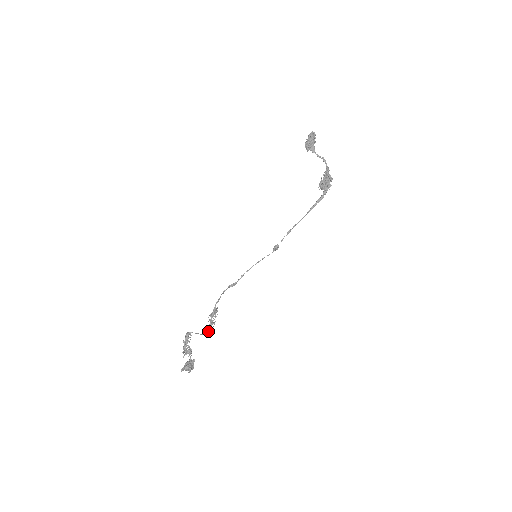
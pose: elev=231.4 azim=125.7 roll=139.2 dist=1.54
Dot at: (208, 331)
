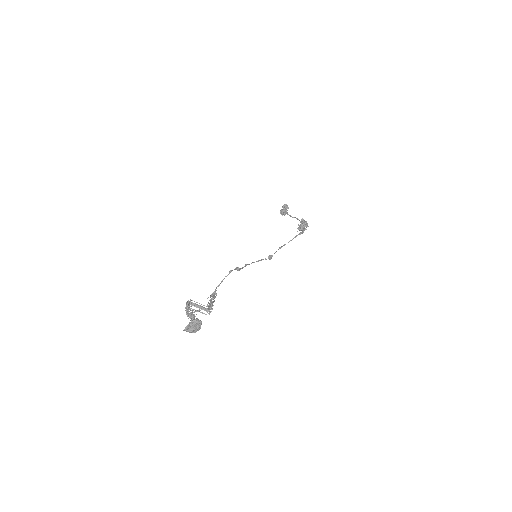
Dot at: (210, 306)
